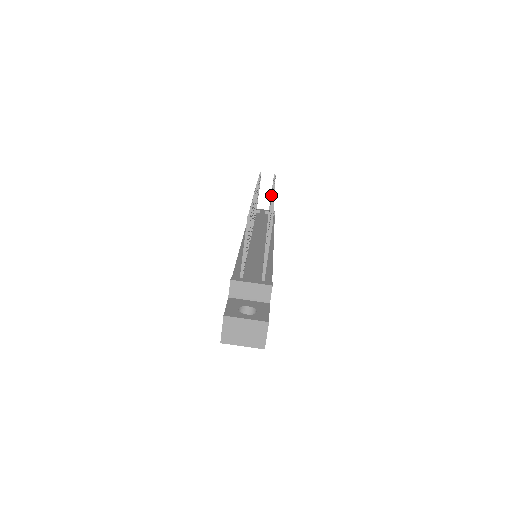
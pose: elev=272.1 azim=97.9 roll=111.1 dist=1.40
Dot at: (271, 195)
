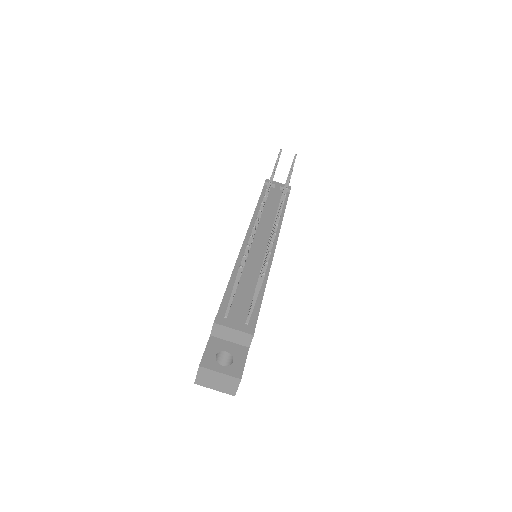
Dot at: occluded
